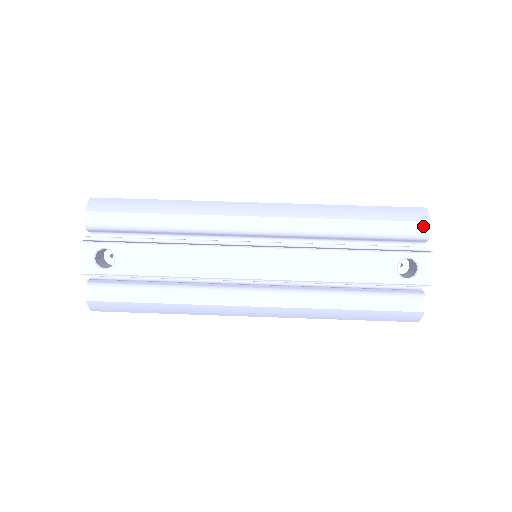
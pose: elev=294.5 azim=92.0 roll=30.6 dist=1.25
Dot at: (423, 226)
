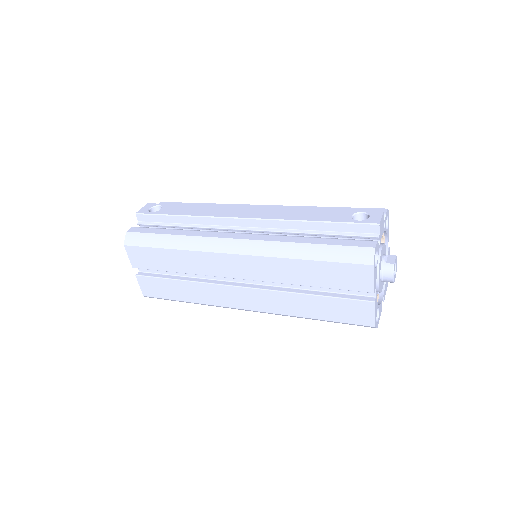
Dot at: (381, 210)
